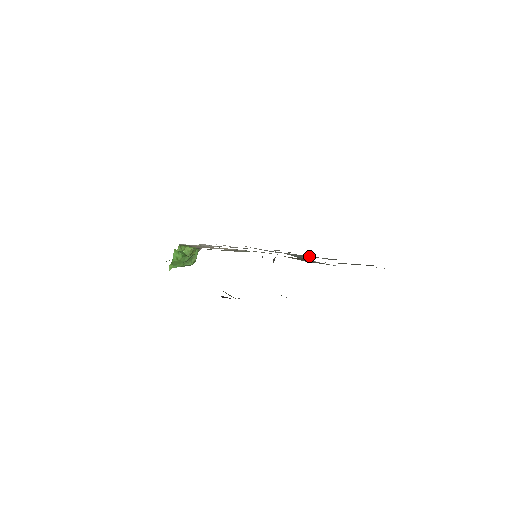
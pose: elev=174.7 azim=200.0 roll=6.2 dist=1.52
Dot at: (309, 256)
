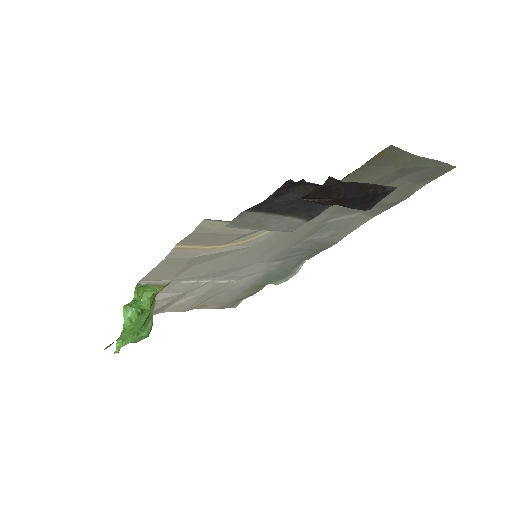
Dot at: (311, 247)
